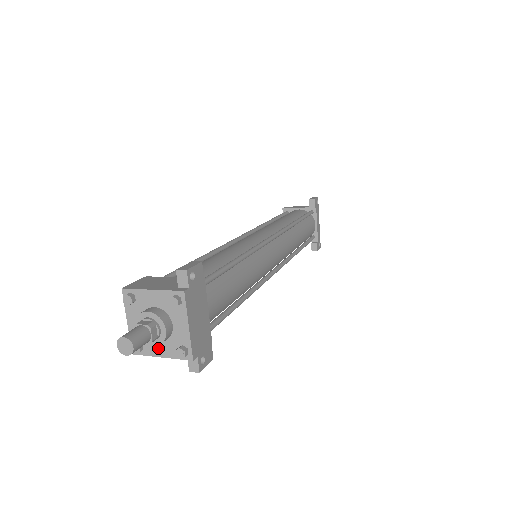
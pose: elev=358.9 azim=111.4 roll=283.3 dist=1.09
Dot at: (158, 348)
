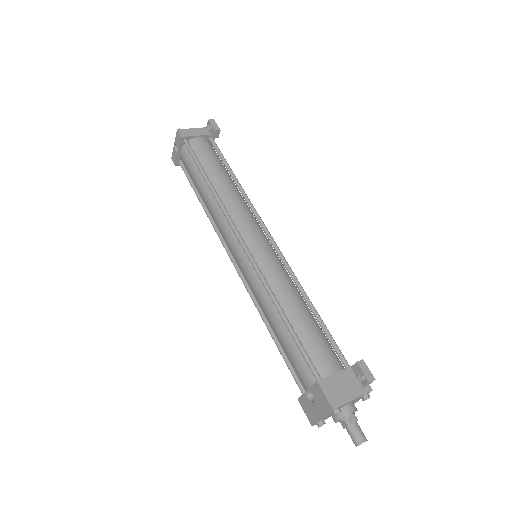
Dot at: occluded
